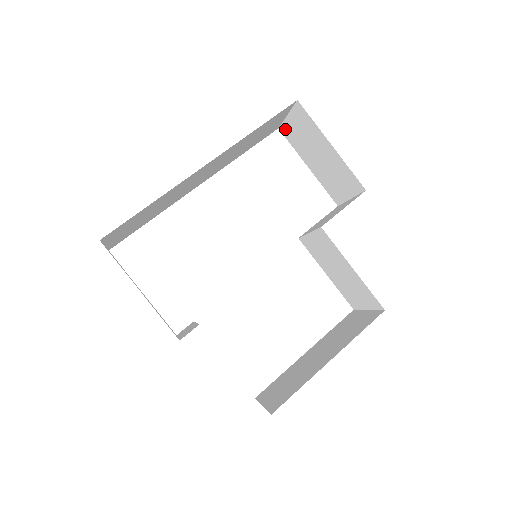
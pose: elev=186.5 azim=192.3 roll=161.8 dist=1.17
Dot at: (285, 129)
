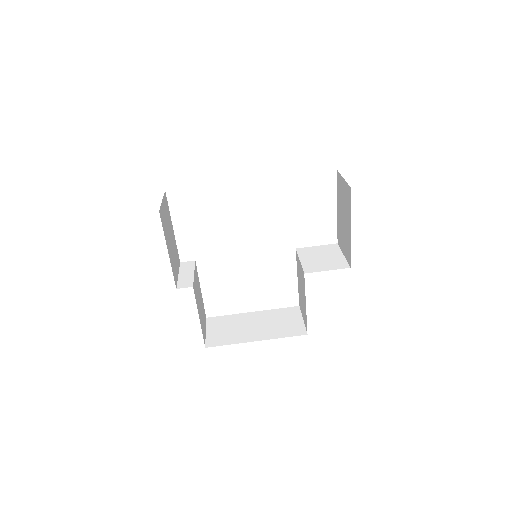
Dot at: (339, 177)
